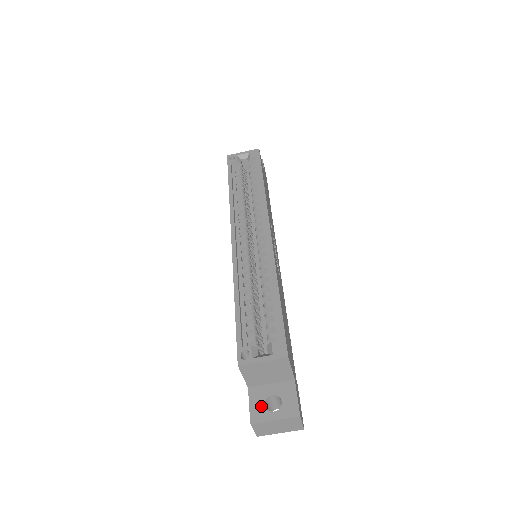
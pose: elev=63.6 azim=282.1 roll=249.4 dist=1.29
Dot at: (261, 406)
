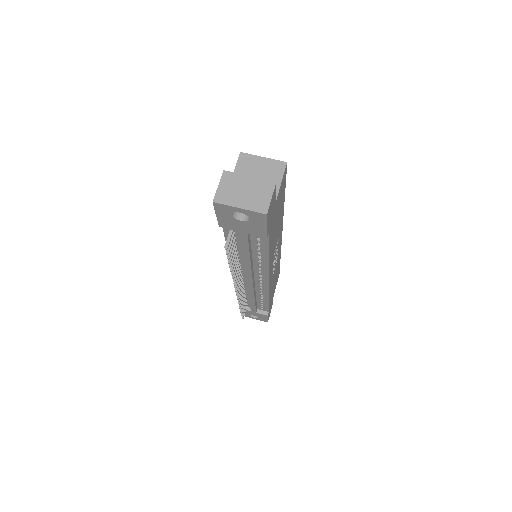
Dot at: occluded
